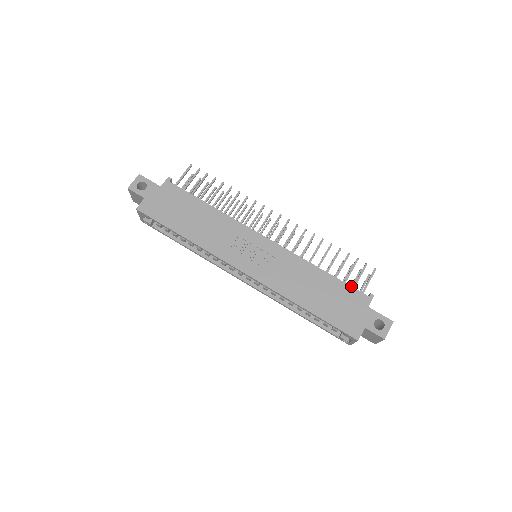
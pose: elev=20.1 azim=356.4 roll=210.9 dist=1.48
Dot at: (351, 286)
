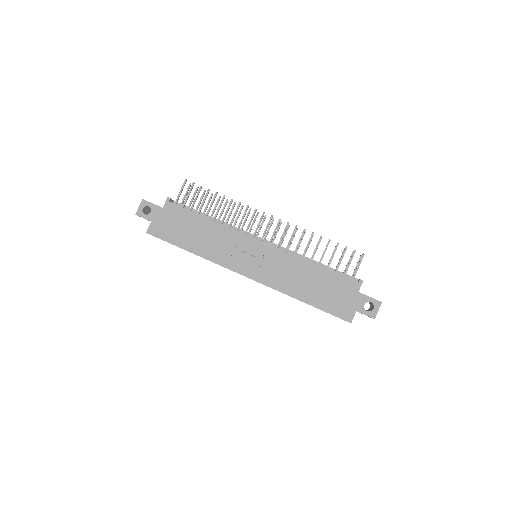
Dot at: (341, 275)
